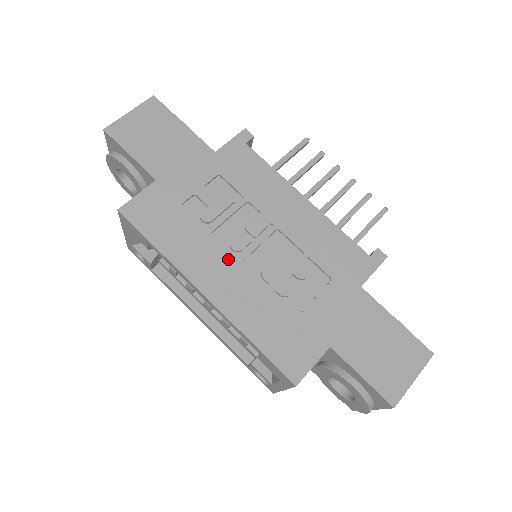
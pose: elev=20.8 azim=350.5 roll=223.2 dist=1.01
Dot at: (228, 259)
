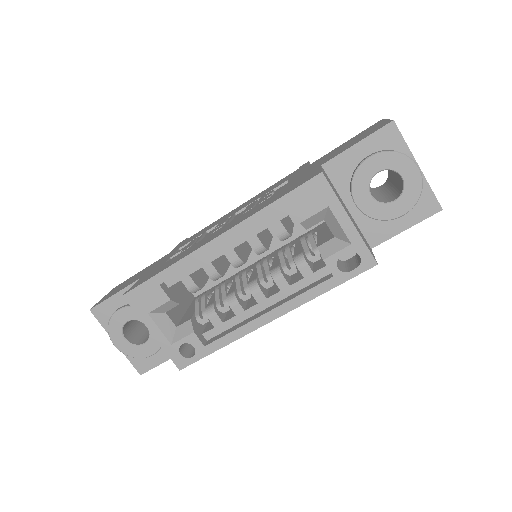
Dot at: (216, 231)
